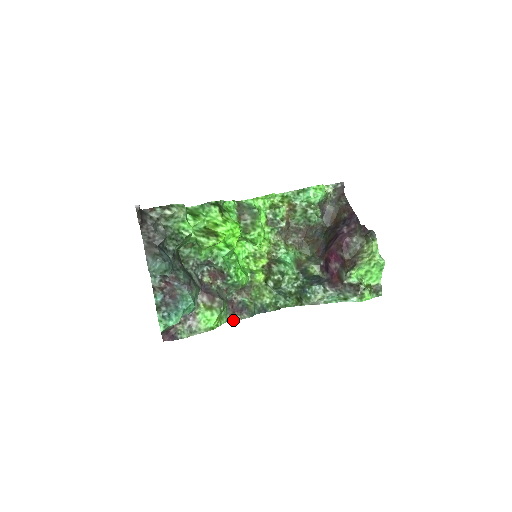
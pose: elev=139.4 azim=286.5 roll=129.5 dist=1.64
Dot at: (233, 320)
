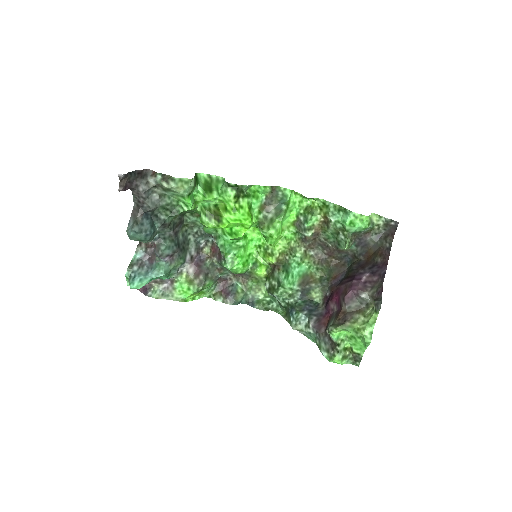
Dot at: (215, 299)
